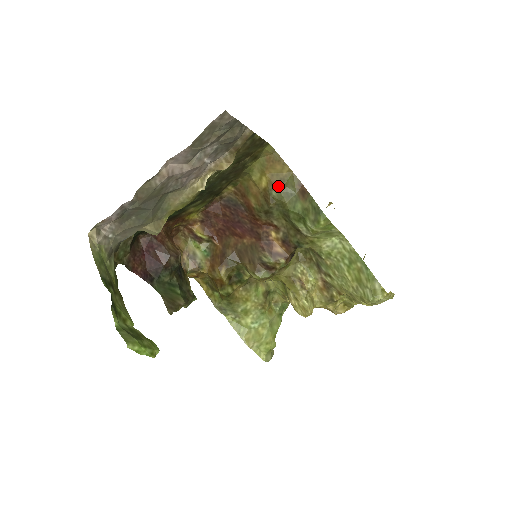
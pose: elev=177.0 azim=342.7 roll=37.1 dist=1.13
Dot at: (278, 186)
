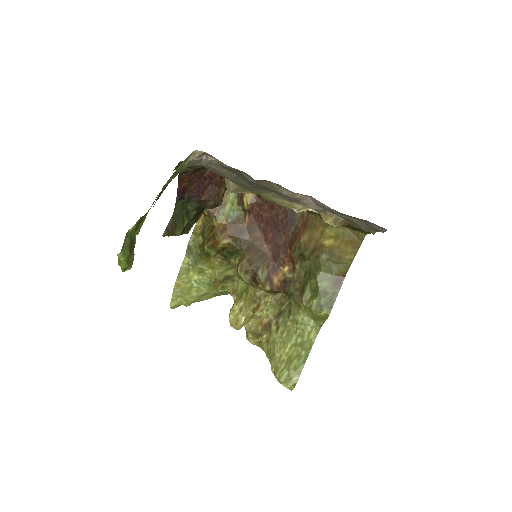
Dot at: (332, 257)
